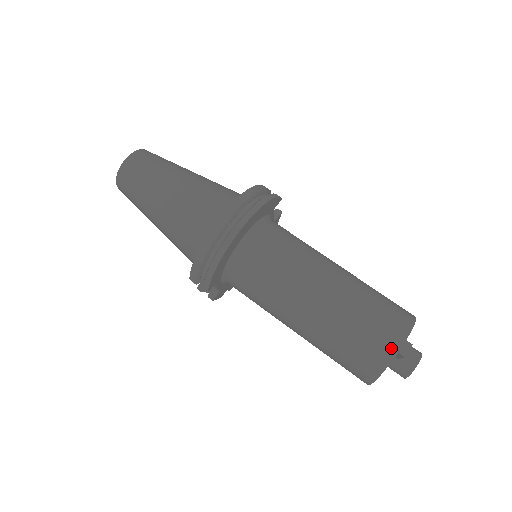
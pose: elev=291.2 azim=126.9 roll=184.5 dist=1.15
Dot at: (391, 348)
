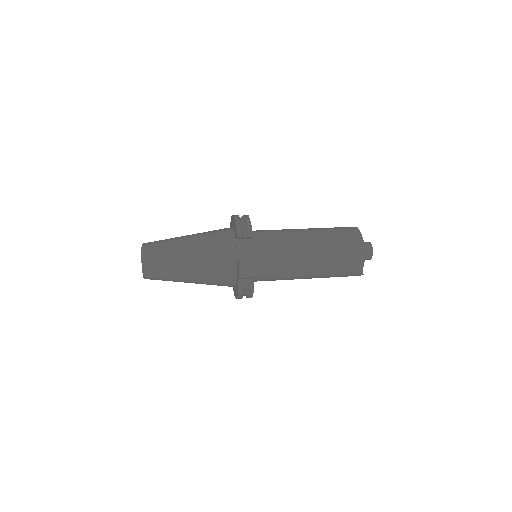
Dot at: occluded
